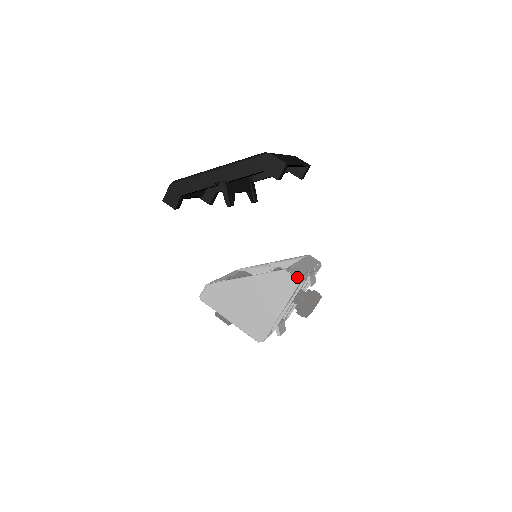
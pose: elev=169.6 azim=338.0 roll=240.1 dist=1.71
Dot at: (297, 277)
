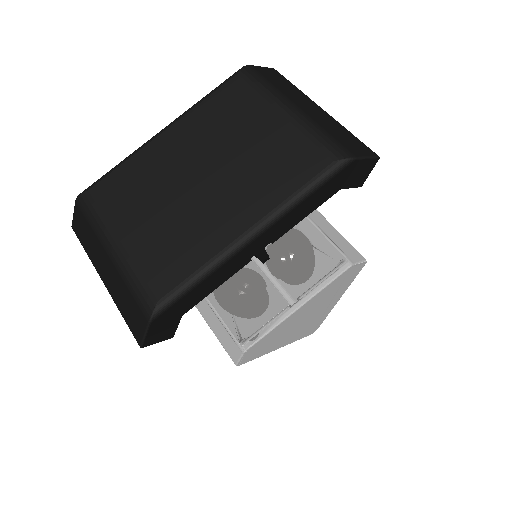
Dot at: (364, 262)
